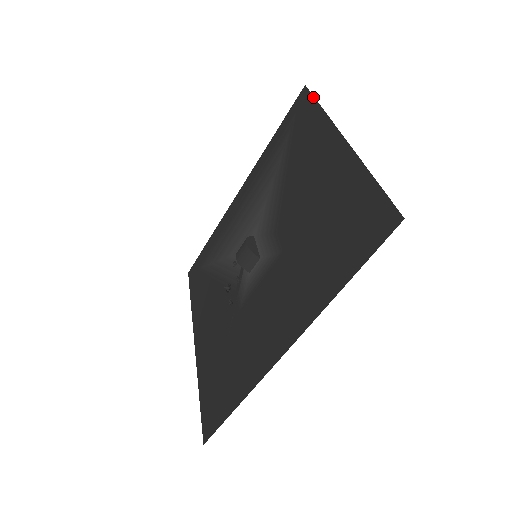
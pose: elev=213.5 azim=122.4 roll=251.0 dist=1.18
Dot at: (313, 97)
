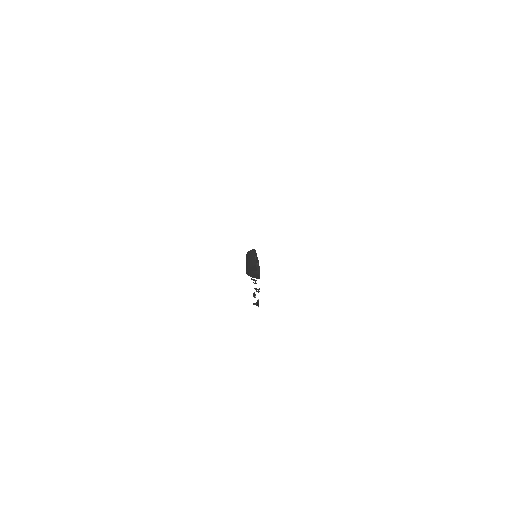
Dot at: occluded
